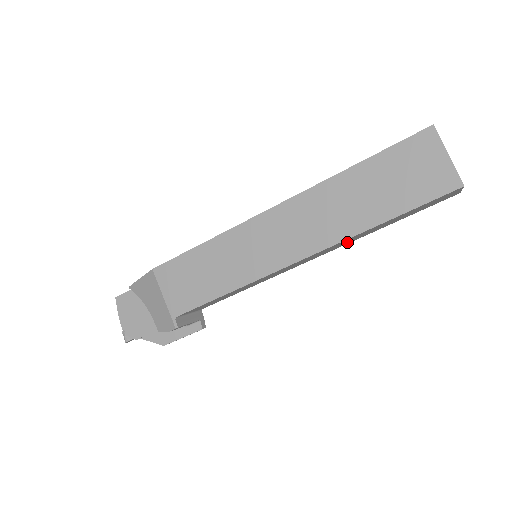
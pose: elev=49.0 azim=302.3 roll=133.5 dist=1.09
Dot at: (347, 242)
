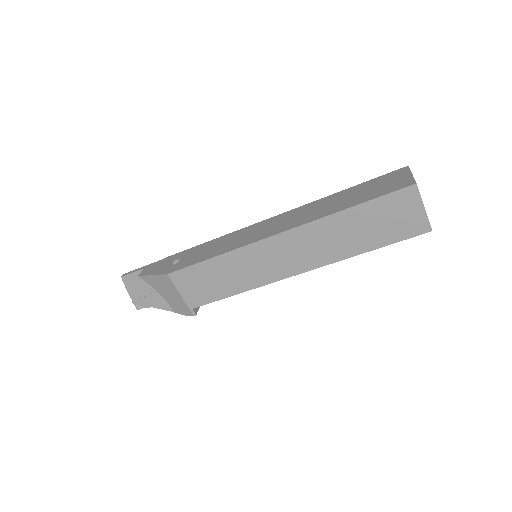
Dot at: occluded
